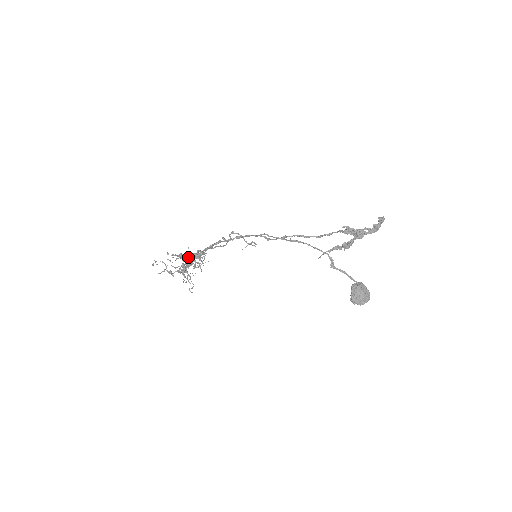
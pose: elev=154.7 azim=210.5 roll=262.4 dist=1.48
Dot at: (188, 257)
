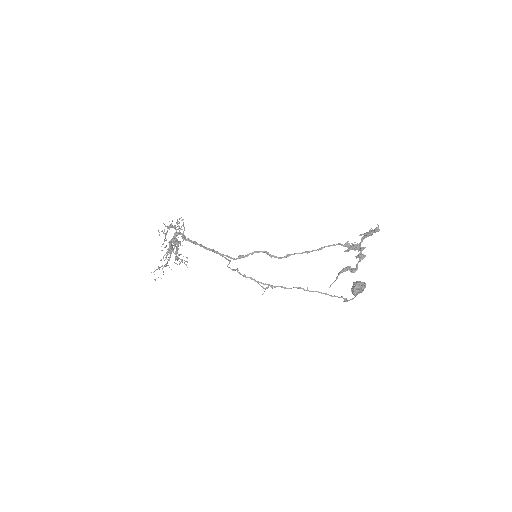
Dot at: (167, 231)
